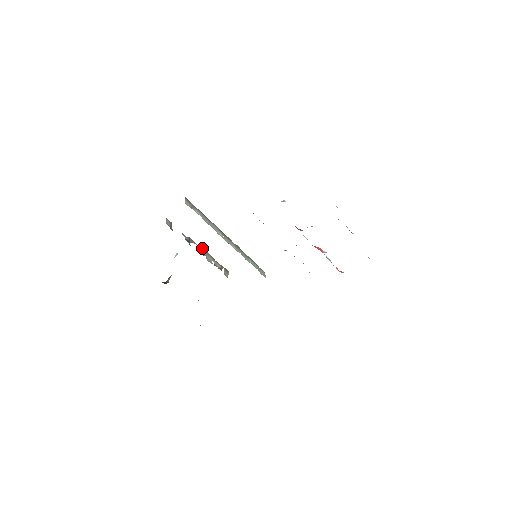
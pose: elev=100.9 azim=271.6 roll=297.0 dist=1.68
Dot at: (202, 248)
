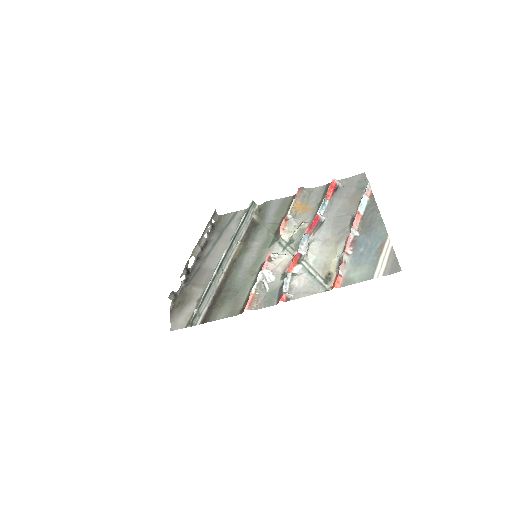
Dot at: (194, 250)
